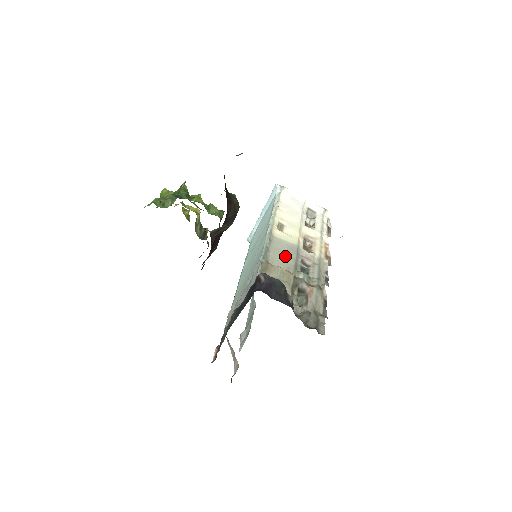
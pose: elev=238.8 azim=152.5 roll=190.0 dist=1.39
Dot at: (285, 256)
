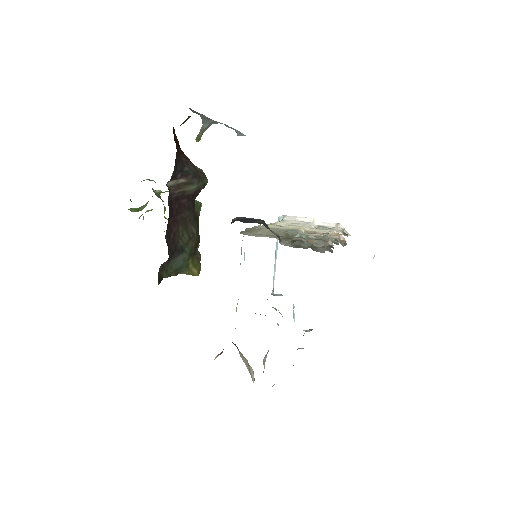
Dot at: occluded
